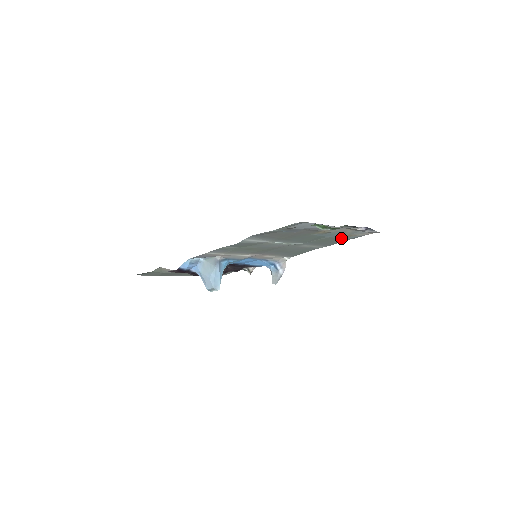
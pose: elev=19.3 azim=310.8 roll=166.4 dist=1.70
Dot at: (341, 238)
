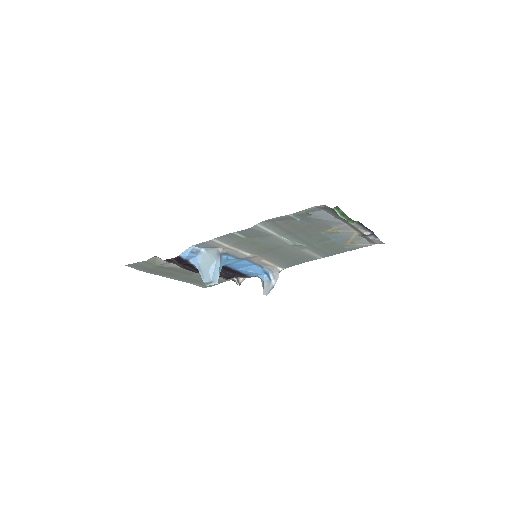
Dot at: (342, 246)
